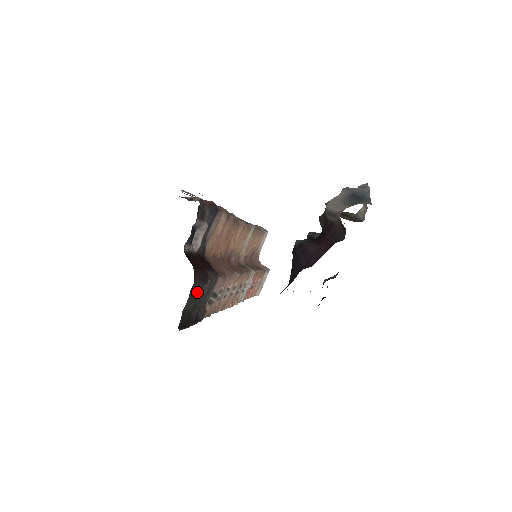
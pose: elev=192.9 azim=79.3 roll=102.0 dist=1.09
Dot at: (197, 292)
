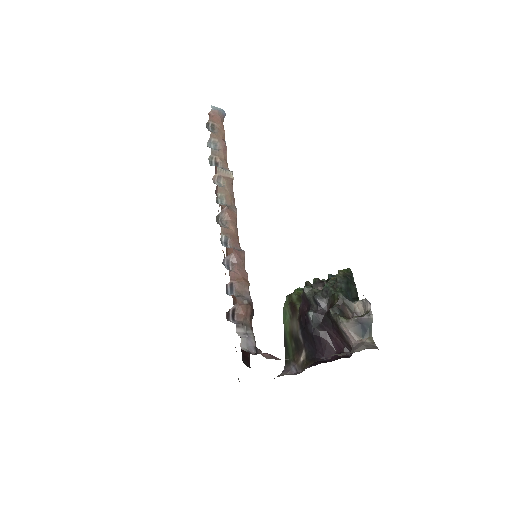
Dot at: occluded
